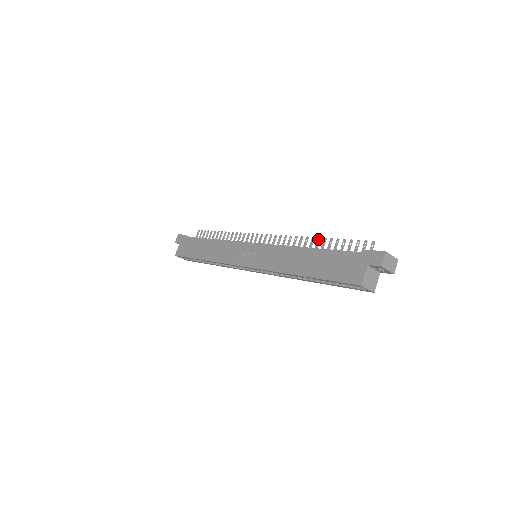
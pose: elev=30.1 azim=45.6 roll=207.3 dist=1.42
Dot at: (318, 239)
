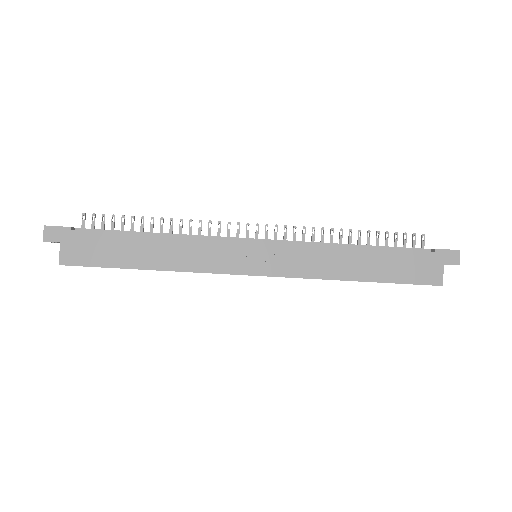
Dot at: (350, 231)
